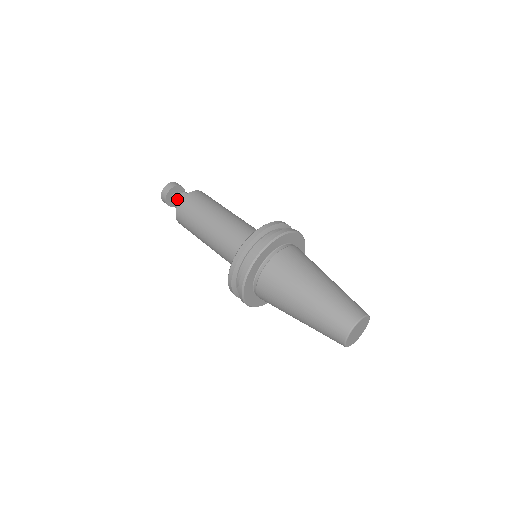
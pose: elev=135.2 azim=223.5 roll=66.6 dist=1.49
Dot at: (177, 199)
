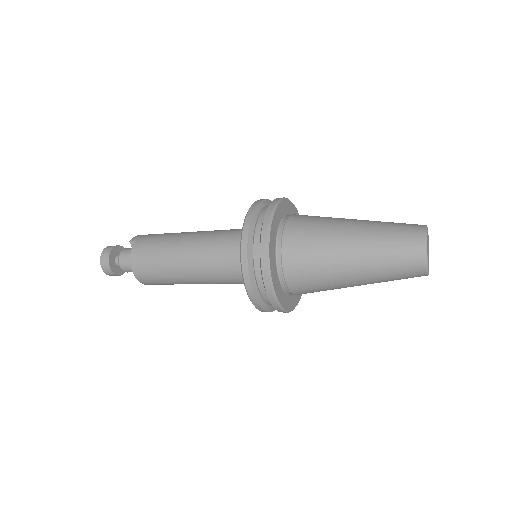
Dot at: (126, 252)
